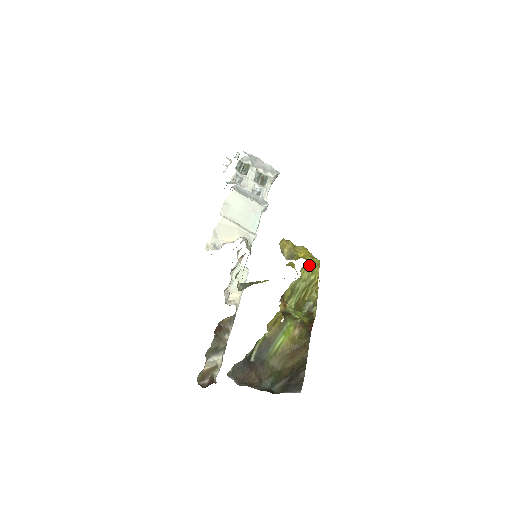
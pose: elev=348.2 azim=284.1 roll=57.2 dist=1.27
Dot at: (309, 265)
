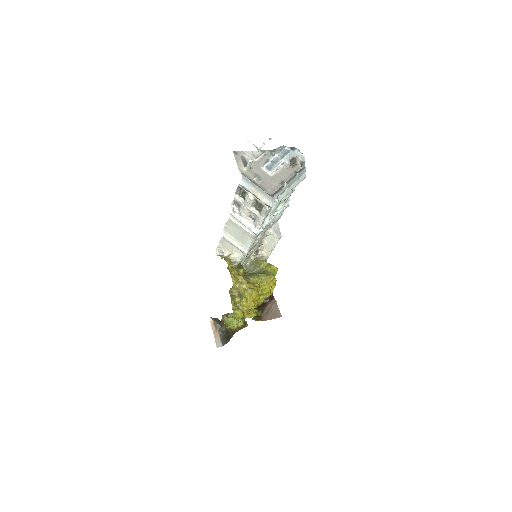
Dot at: (232, 316)
